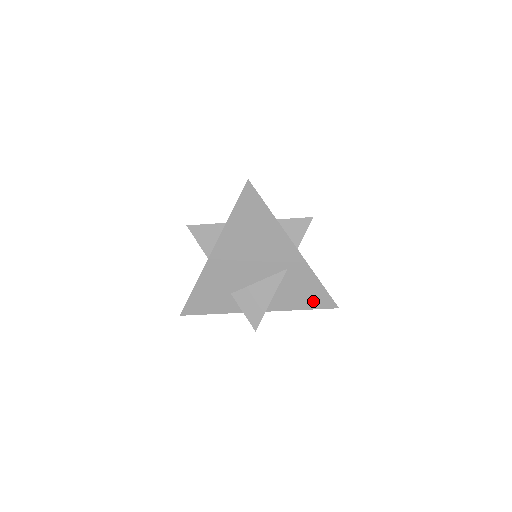
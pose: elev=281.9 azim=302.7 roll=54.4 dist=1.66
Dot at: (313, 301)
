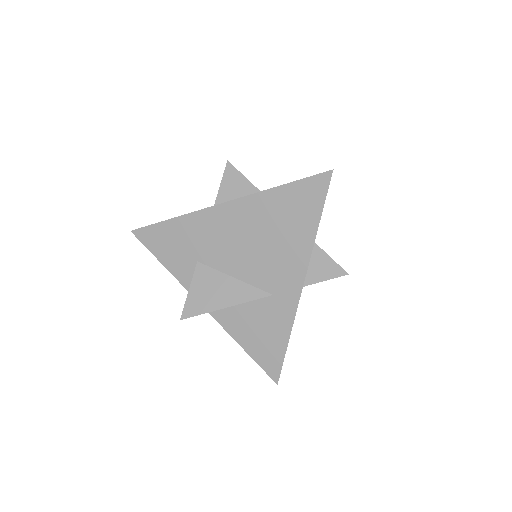
Dot at: (262, 351)
